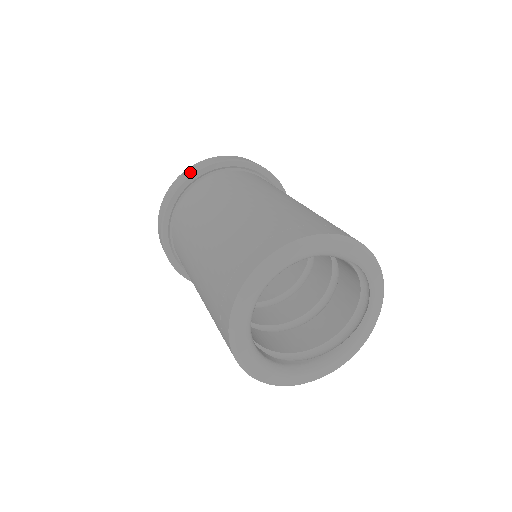
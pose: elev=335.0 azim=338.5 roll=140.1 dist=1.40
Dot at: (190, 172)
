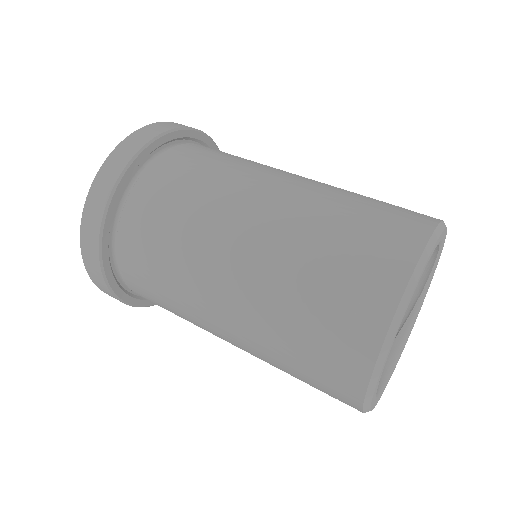
Dot at: (115, 173)
